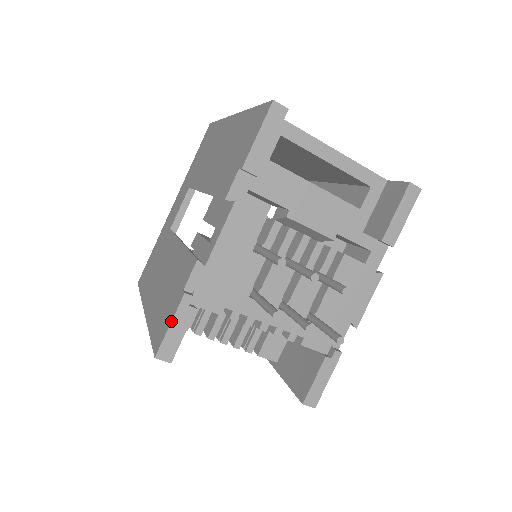
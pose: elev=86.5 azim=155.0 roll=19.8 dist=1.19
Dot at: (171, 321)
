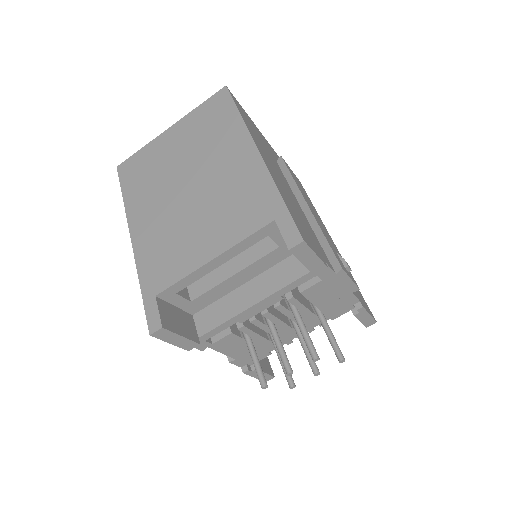
Dot at: occluded
